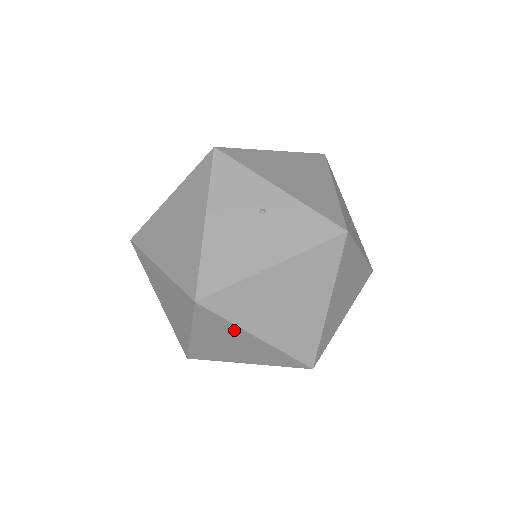
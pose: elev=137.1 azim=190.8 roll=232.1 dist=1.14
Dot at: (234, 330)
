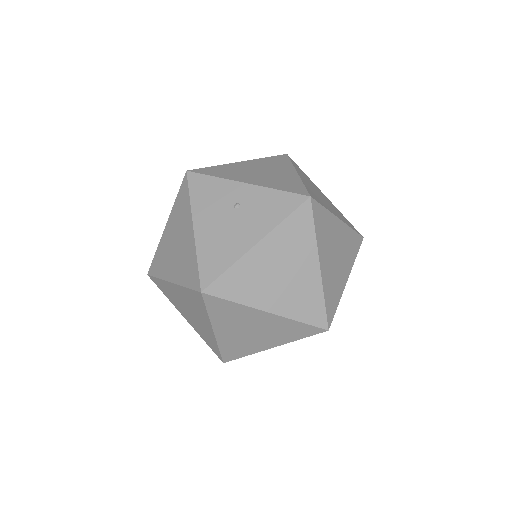
Dot at: (245, 311)
